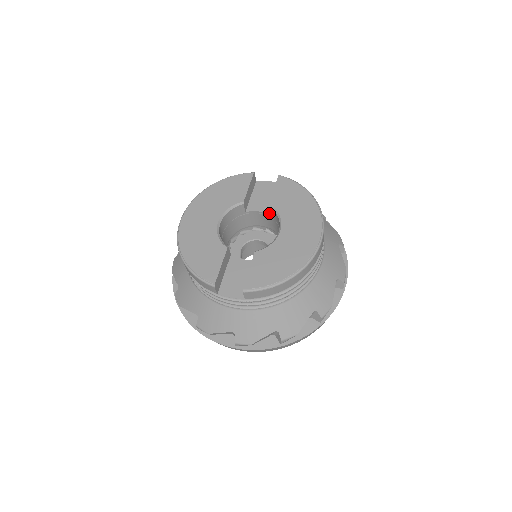
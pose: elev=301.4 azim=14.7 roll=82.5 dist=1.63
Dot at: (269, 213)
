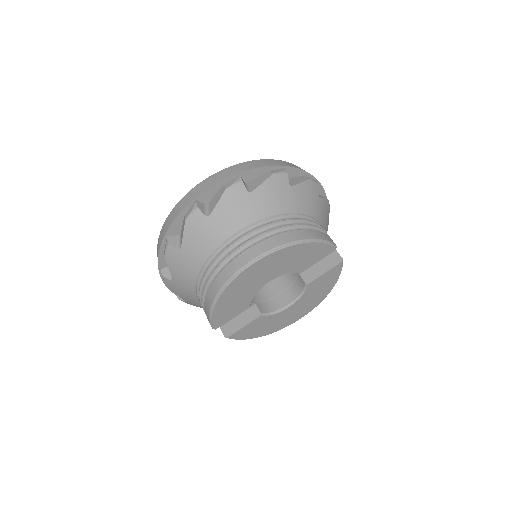
Dot at: (301, 272)
